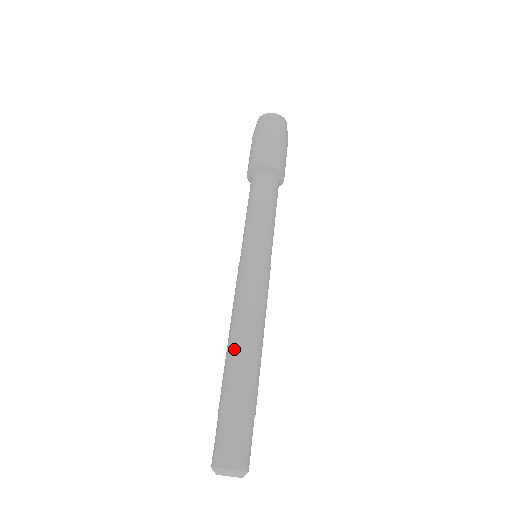
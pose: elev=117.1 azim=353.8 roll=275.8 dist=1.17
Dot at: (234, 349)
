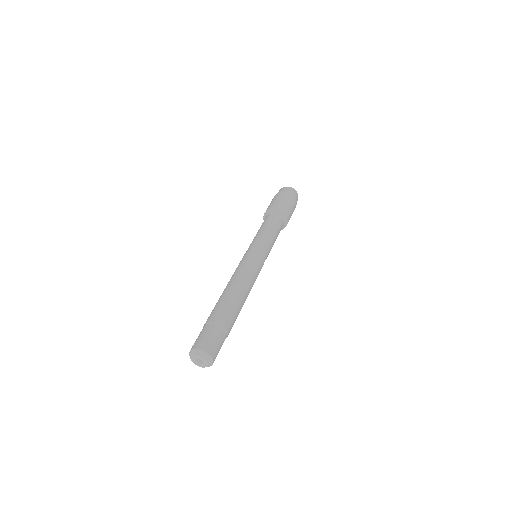
Dot at: (227, 293)
